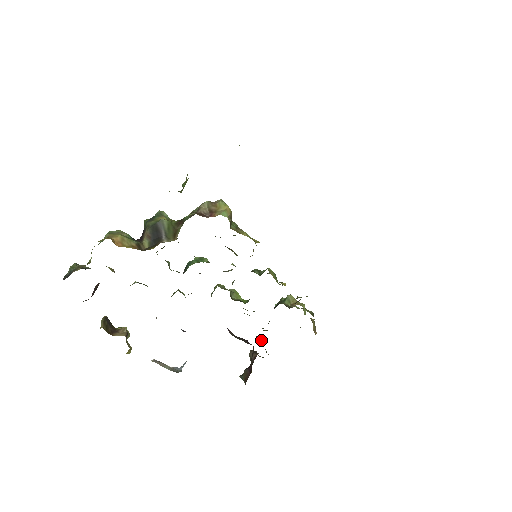
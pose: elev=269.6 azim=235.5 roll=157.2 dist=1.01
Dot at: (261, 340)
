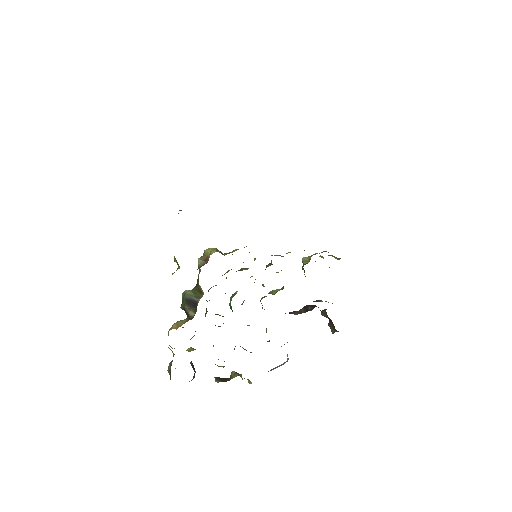
Dot at: (318, 300)
